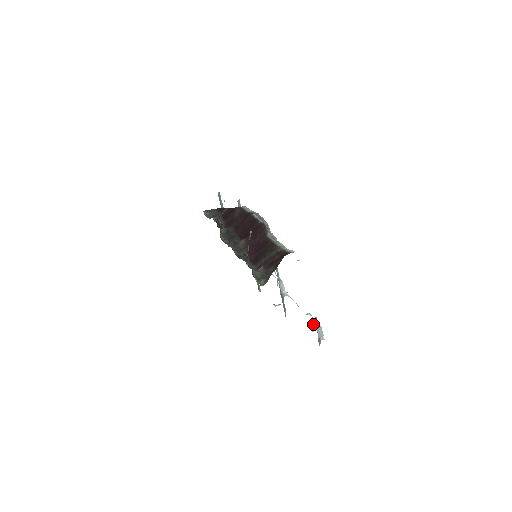
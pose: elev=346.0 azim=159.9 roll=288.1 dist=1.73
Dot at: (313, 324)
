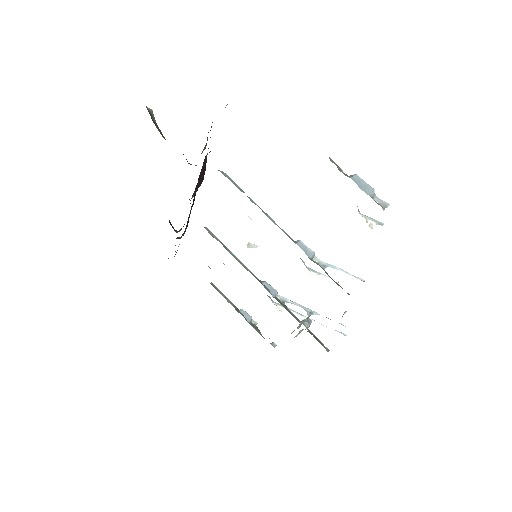
Dot at: (359, 212)
